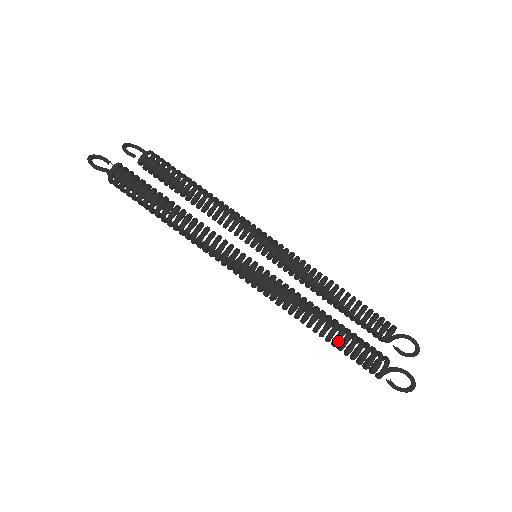
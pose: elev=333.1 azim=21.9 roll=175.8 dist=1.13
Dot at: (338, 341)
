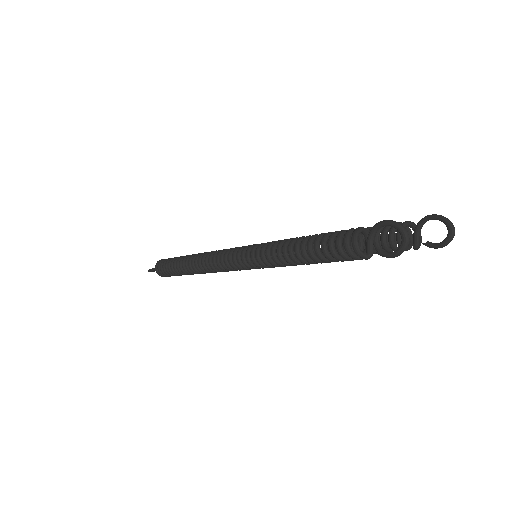
Dot at: (303, 248)
